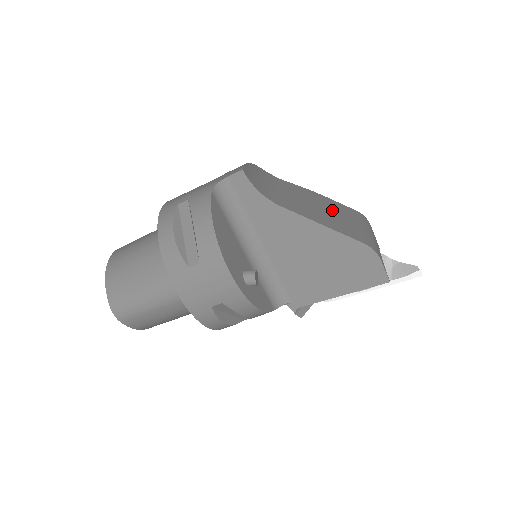
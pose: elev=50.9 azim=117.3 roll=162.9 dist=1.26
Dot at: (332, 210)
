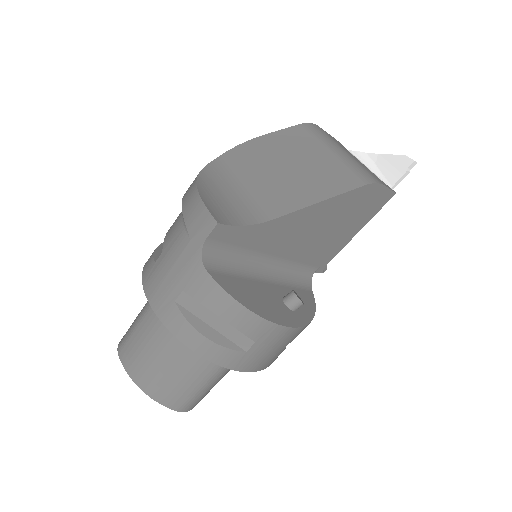
Dot at: (294, 157)
